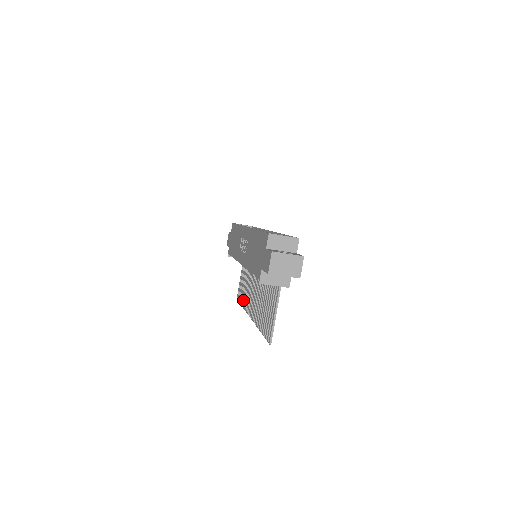
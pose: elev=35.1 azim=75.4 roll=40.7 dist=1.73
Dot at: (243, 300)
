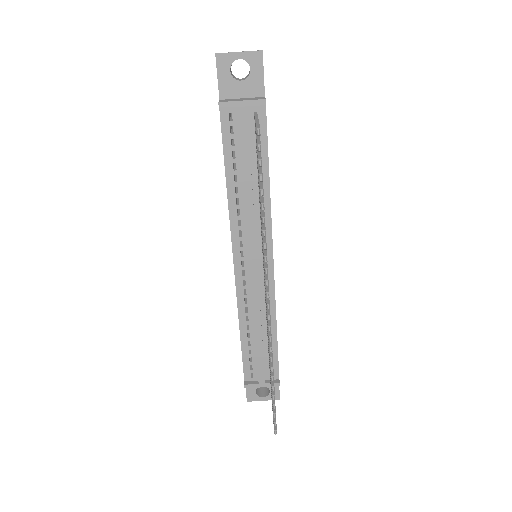
Dot at: occluded
